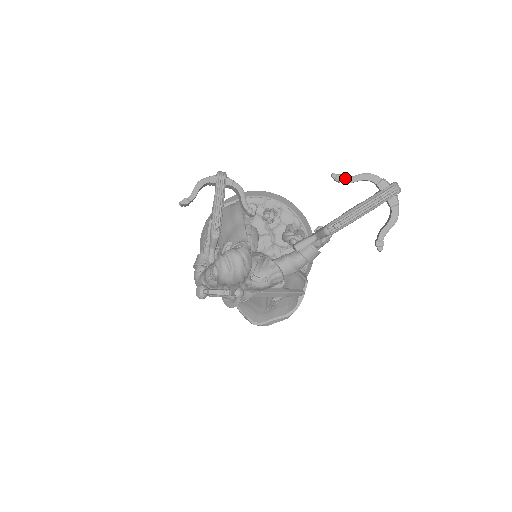
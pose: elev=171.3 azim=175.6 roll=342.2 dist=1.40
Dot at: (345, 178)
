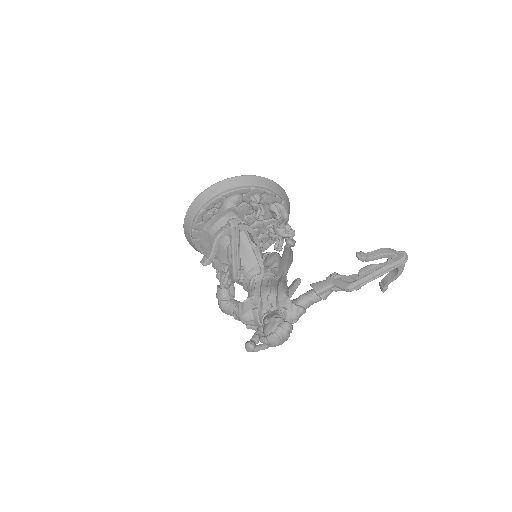
Dot at: (369, 259)
